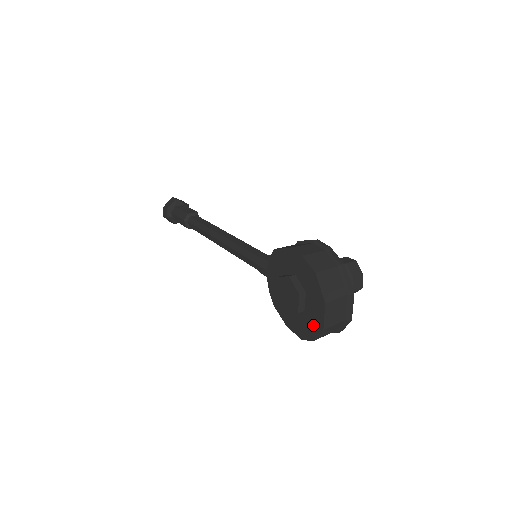
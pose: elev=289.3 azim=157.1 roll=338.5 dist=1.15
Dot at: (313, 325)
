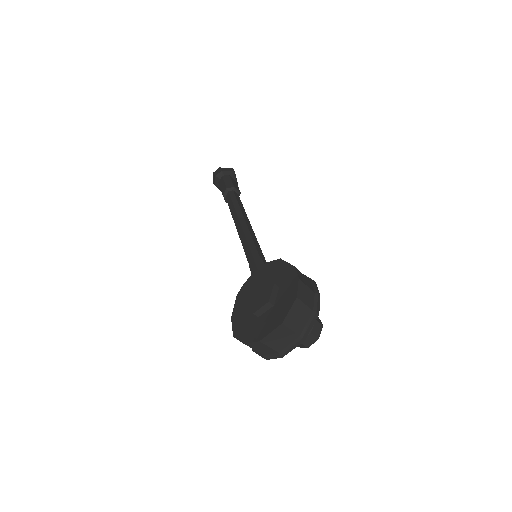
Dot at: (255, 332)
